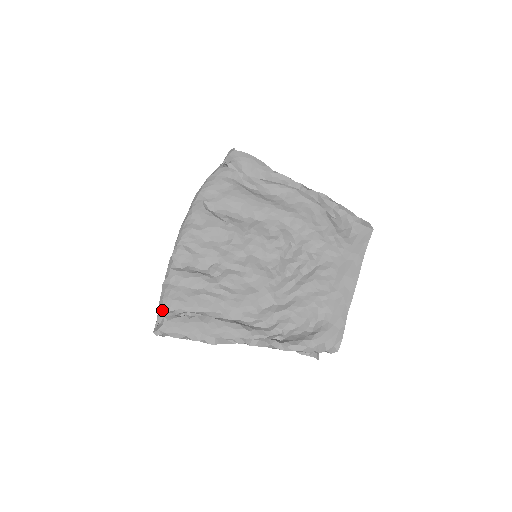
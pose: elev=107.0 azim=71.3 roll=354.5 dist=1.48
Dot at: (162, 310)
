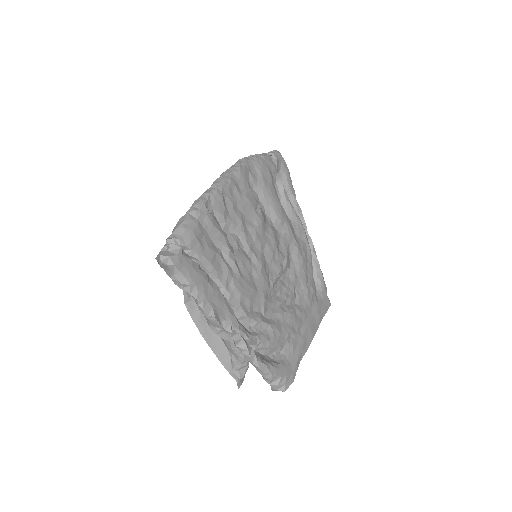
Dot at: (180, 239)
